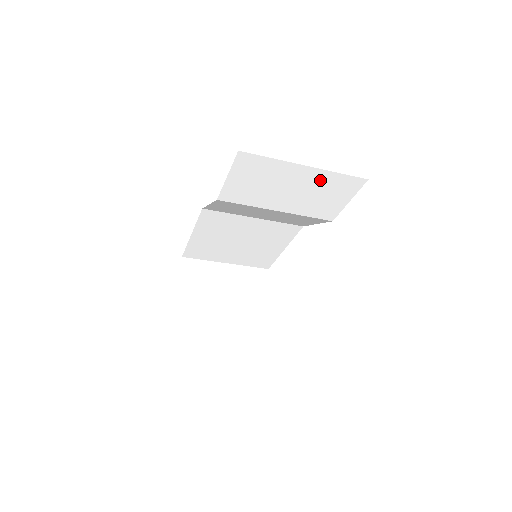
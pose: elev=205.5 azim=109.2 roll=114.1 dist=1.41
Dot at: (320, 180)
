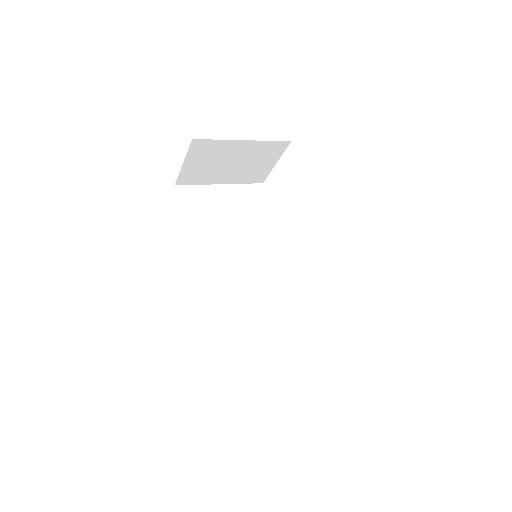
Dot at: occluded
